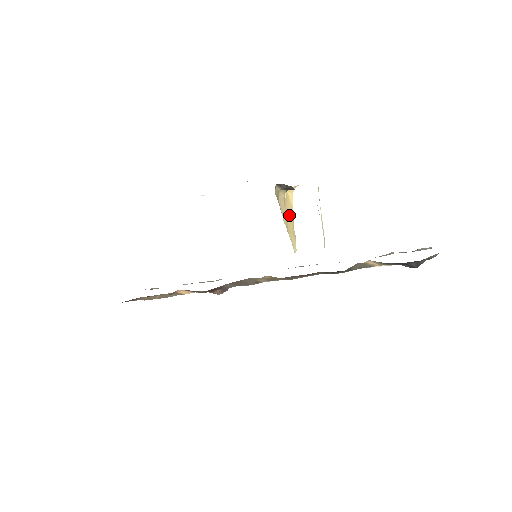
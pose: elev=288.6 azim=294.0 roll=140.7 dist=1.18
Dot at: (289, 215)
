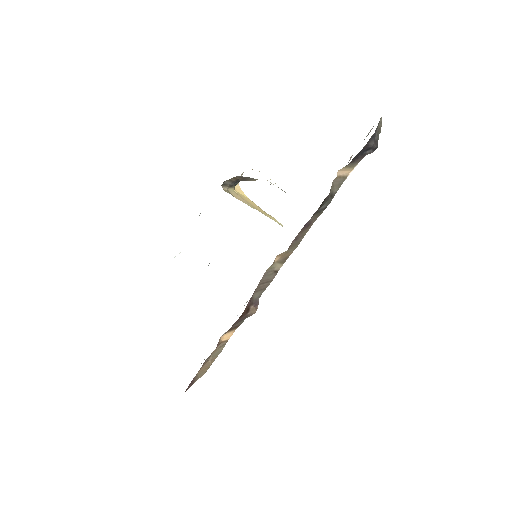
Dot at: (252, 204)
